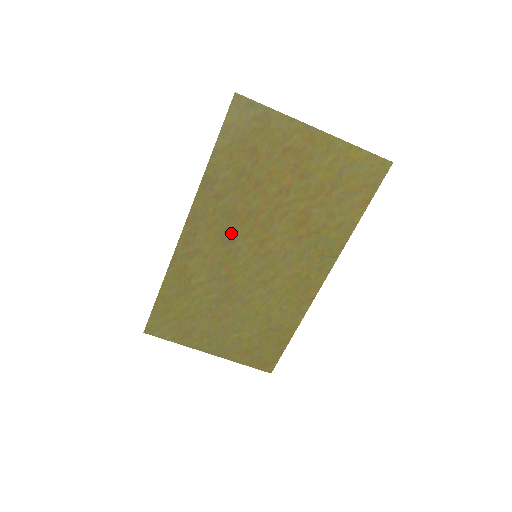
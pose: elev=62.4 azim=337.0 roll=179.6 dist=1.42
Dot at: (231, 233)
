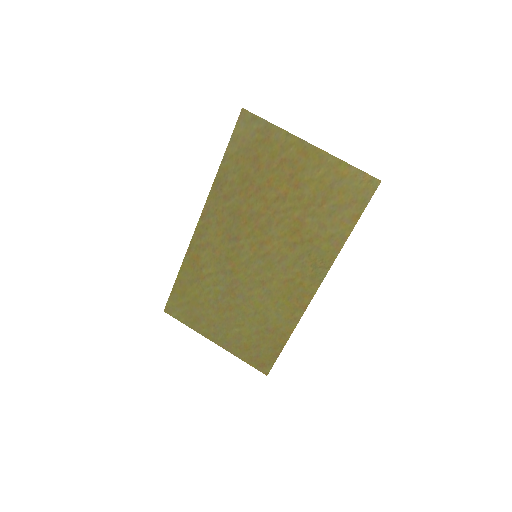
Dot at: (236, 231)
